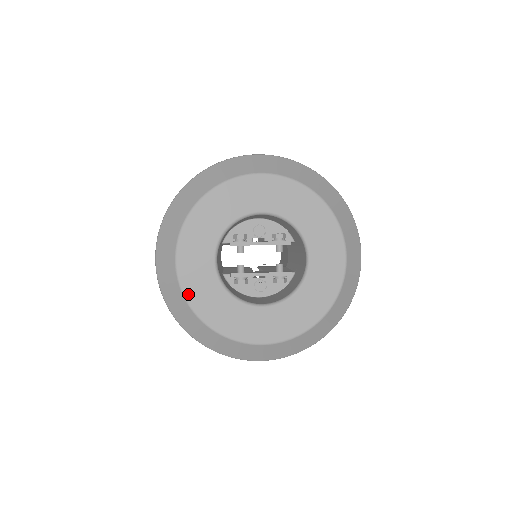
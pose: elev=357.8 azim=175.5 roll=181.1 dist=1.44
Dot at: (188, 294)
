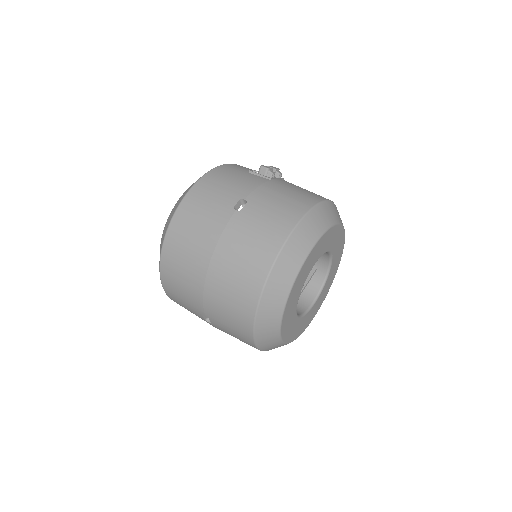
Dot at: (288, 341)
